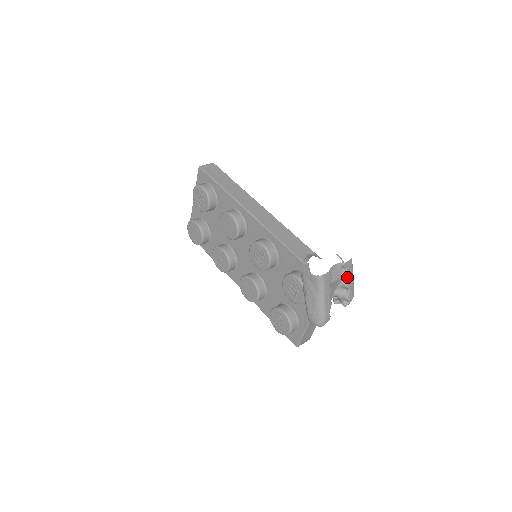
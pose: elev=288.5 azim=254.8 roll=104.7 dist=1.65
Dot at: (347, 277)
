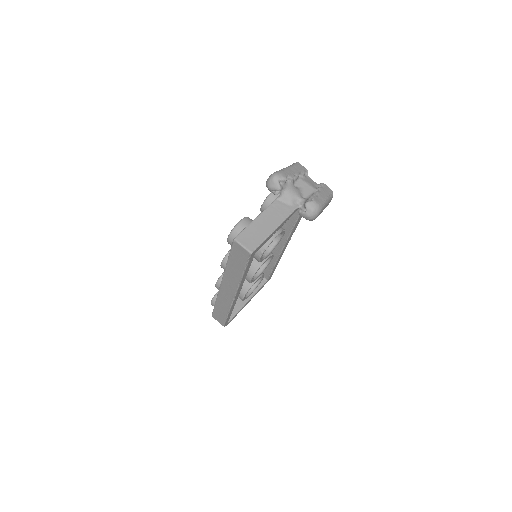
Dot at: (320, 190)
